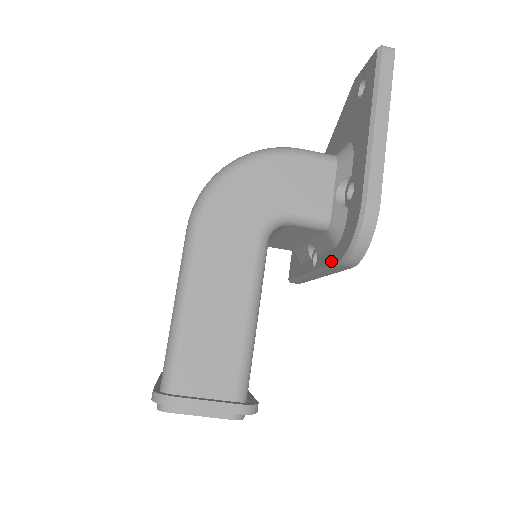
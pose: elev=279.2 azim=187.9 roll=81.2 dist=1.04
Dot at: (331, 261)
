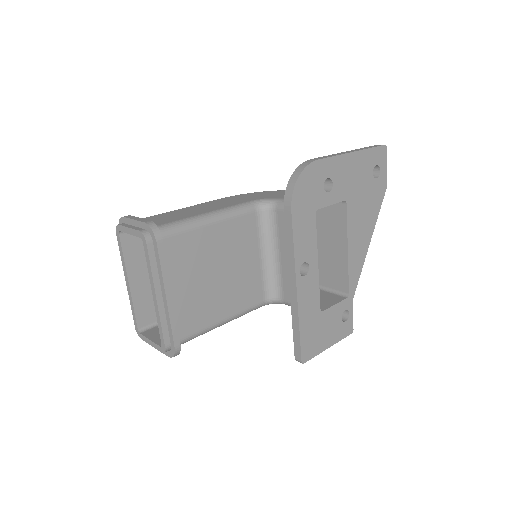
Dot at: (286, 222)
